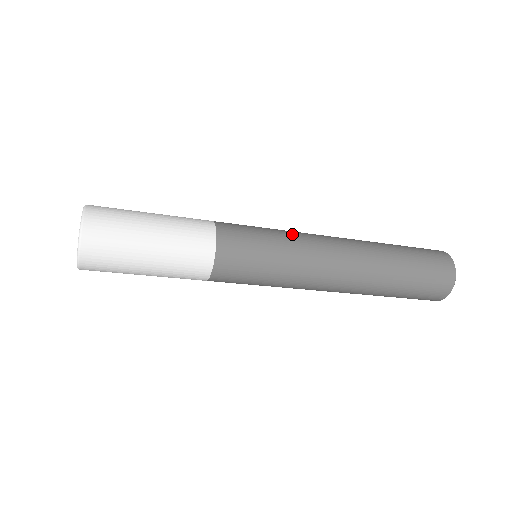
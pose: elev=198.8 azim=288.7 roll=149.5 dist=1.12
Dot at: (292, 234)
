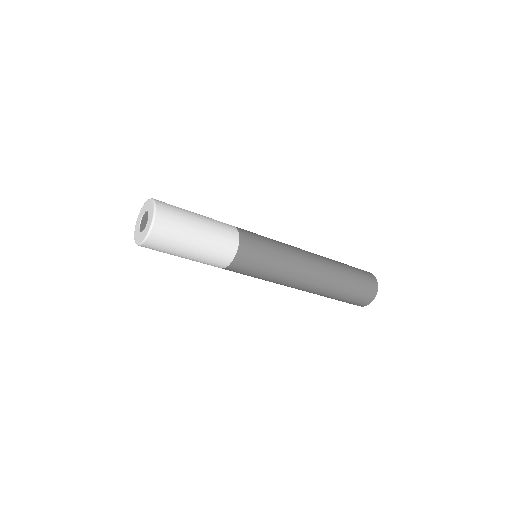
Dot at: (285, 247)
